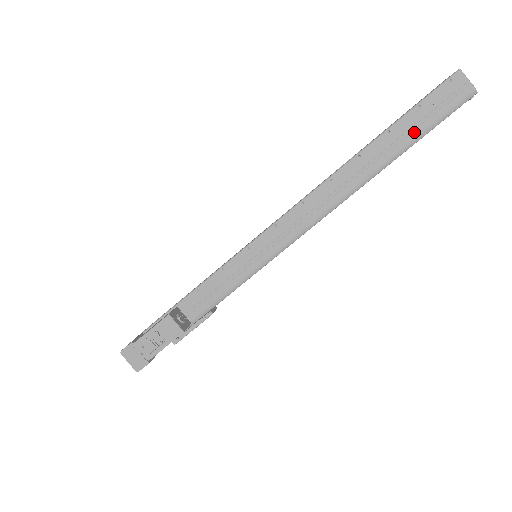
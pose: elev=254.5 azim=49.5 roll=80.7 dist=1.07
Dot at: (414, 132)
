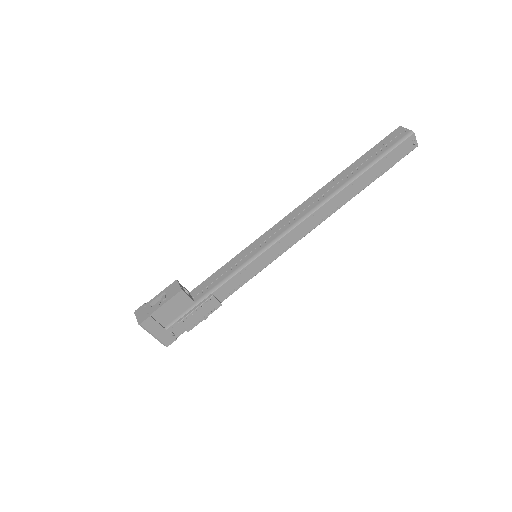
Dot at: (371, 160)
